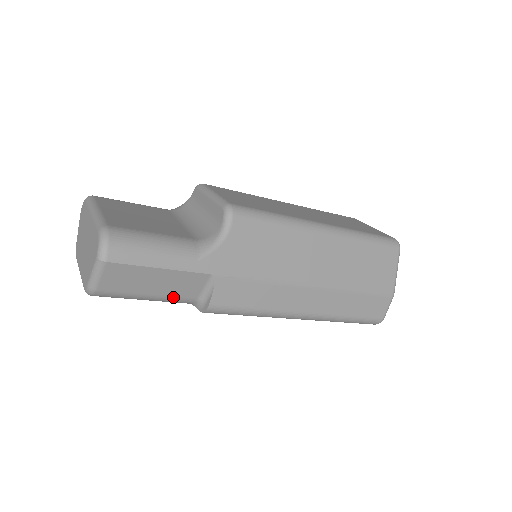
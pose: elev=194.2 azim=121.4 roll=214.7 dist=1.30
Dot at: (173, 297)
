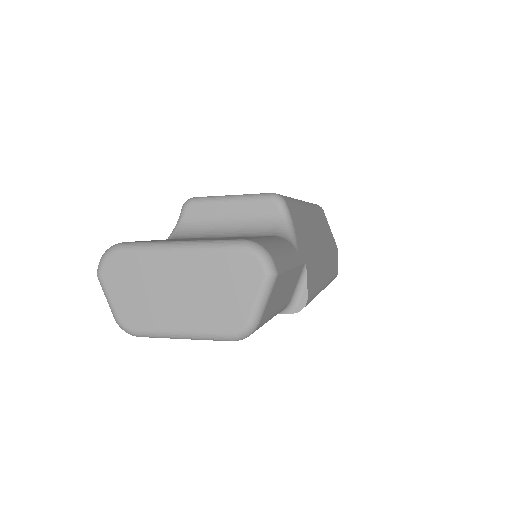
Dot at: (283, 306)
